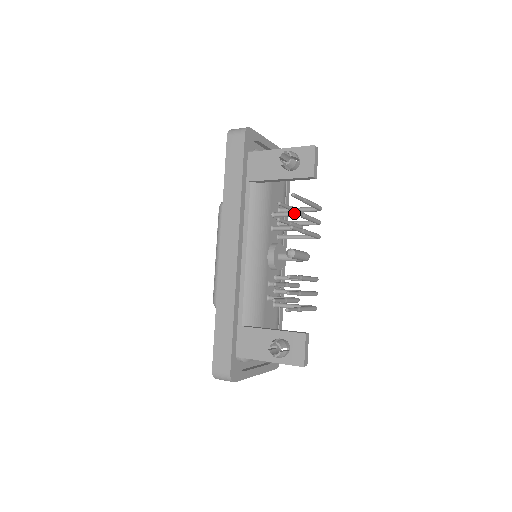
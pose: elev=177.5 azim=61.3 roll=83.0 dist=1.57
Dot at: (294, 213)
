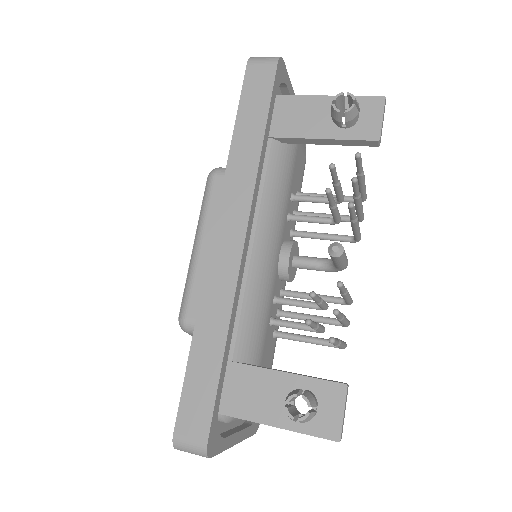
Dot at: (355, 184)
